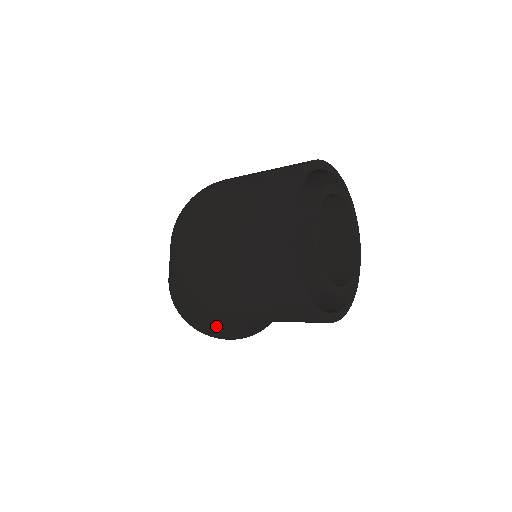
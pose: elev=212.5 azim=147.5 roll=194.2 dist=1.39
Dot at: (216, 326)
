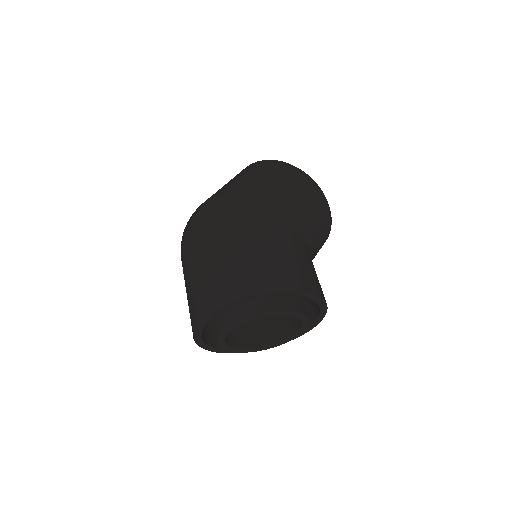
Dot at: occluded
